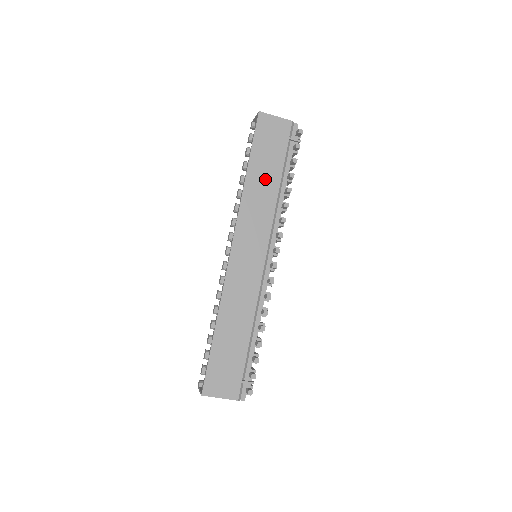
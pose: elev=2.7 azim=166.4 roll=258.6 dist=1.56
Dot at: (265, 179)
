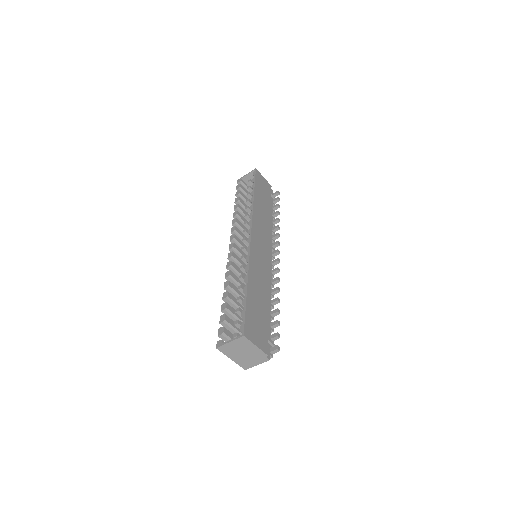
Dot at: (263, 206)
